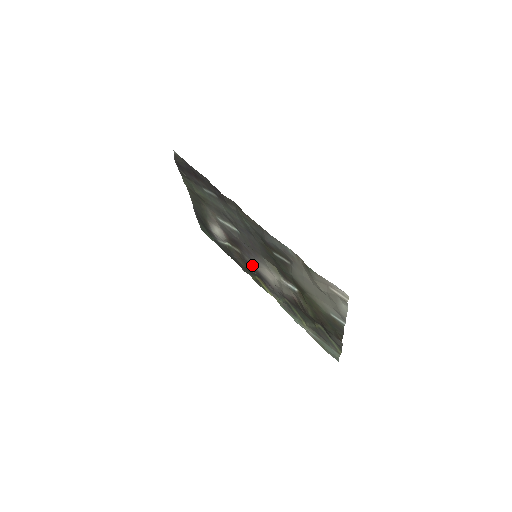
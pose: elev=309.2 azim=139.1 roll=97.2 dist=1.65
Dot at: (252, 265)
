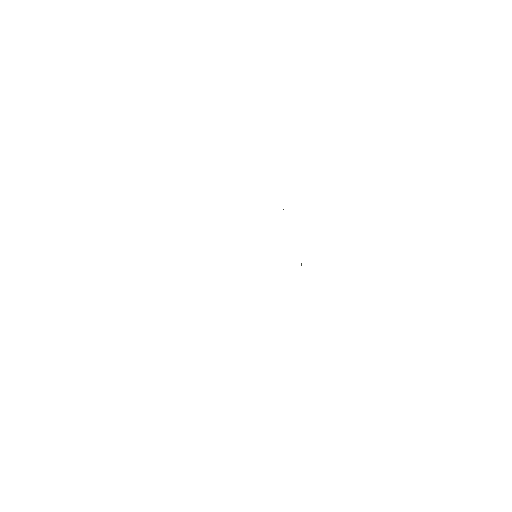
Dot at: occluded
